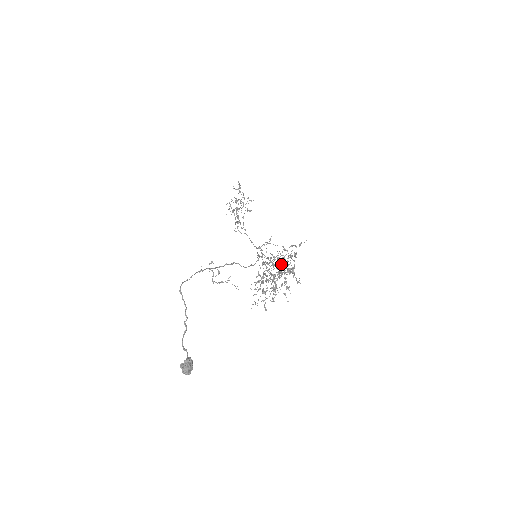
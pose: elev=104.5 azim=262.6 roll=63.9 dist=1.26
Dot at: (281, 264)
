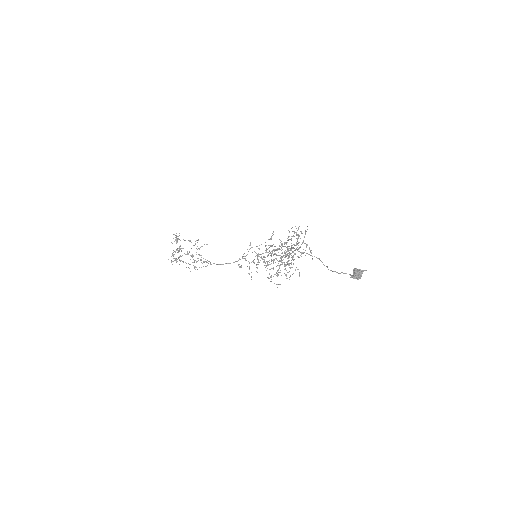
Dot at: occluded
